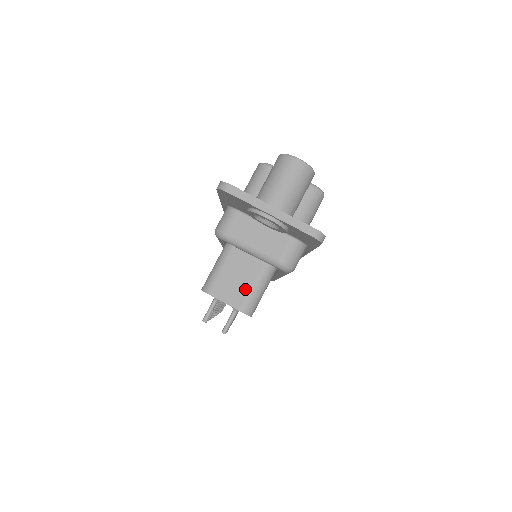
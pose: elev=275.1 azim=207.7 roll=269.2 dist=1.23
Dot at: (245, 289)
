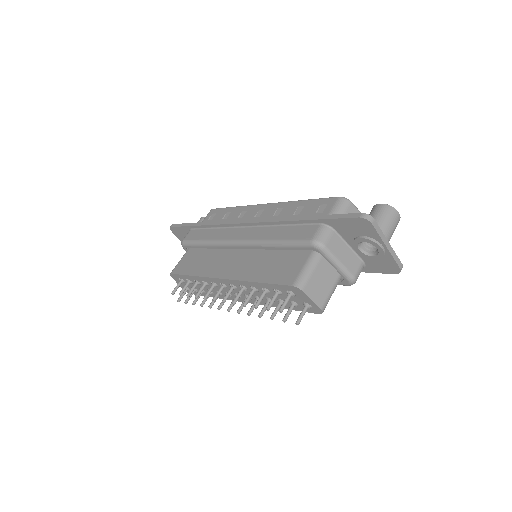
Dot at: (326, 292)
